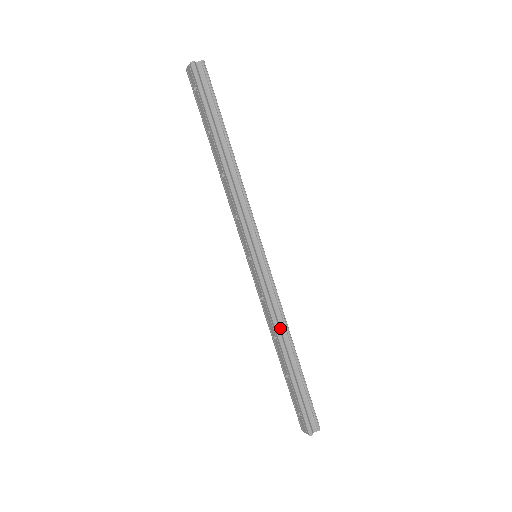
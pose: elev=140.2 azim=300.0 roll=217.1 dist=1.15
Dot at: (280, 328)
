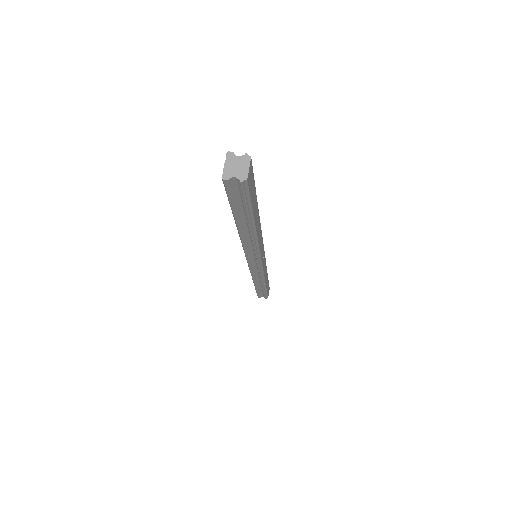
Dot at: (257, 279)
